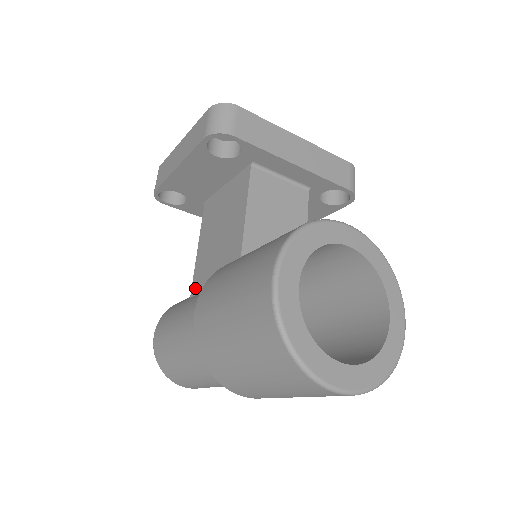
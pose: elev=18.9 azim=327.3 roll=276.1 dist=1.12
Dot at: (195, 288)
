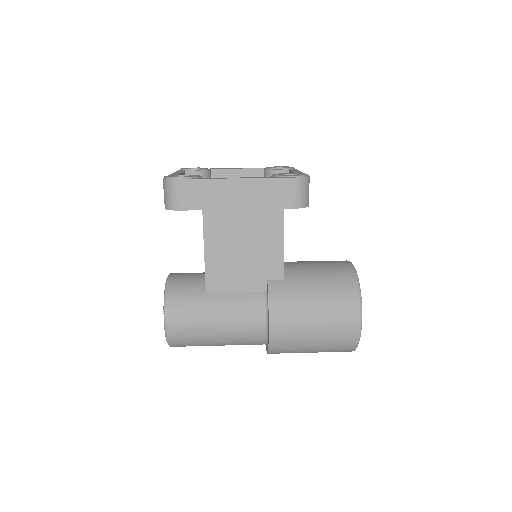
Dot at: (214, 287)
